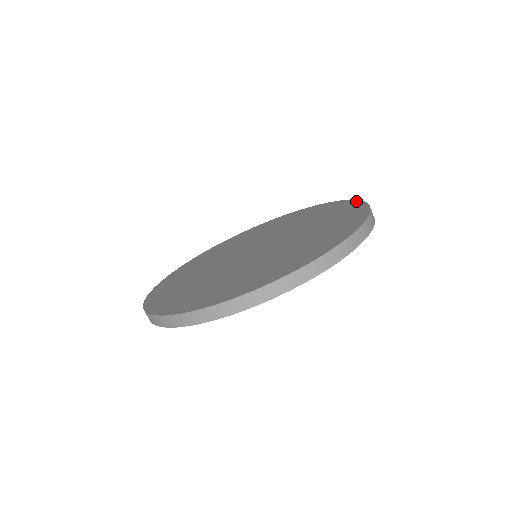
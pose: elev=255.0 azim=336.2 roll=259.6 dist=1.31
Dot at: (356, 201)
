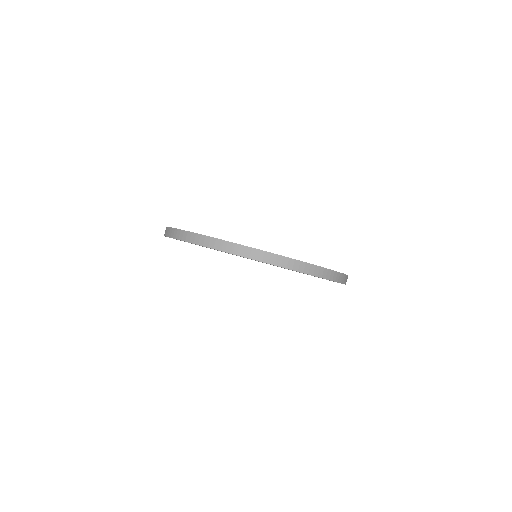
Dot at: occluded
